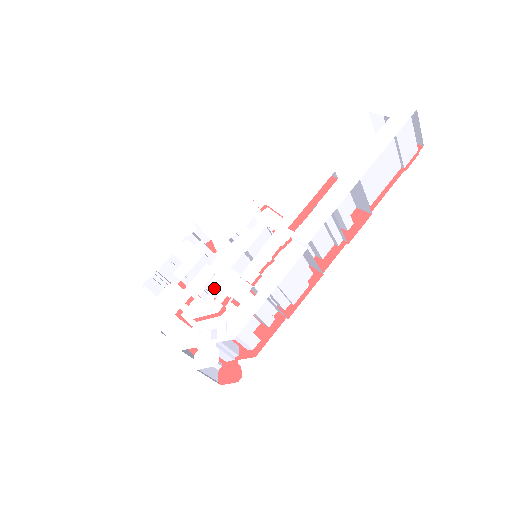
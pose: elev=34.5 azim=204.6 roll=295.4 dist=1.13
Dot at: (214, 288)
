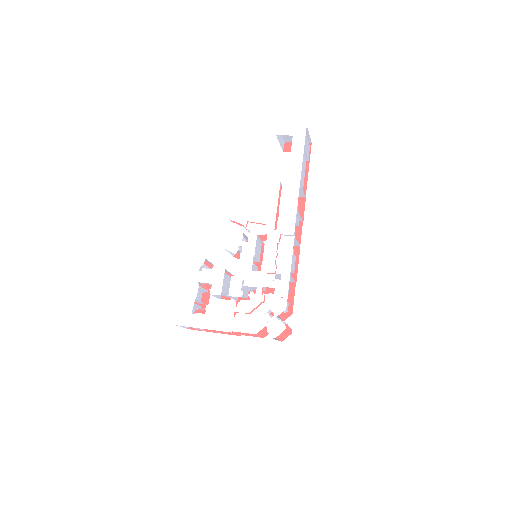
Dot at: (243, 289)
